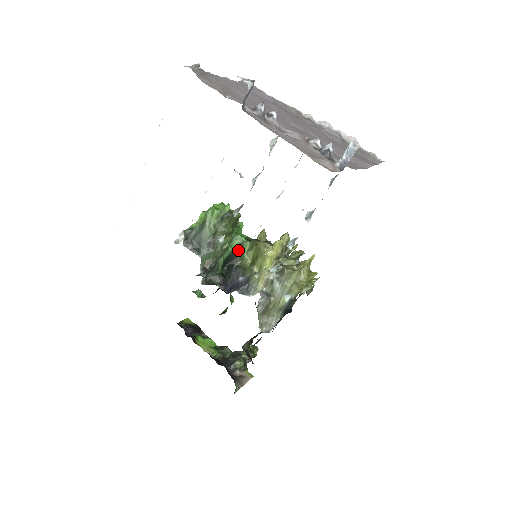
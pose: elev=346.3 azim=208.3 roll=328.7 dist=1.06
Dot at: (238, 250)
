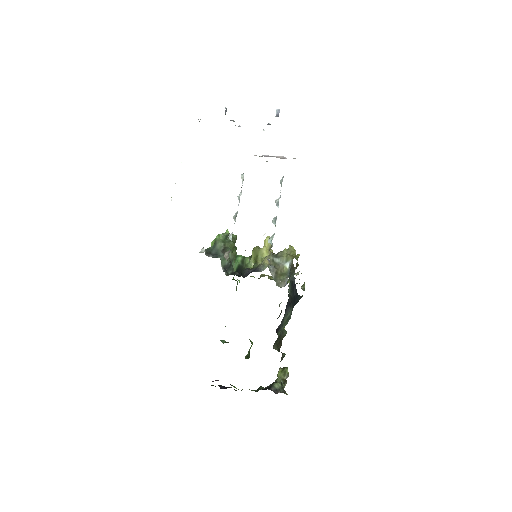
Dot at: (243, 263)
